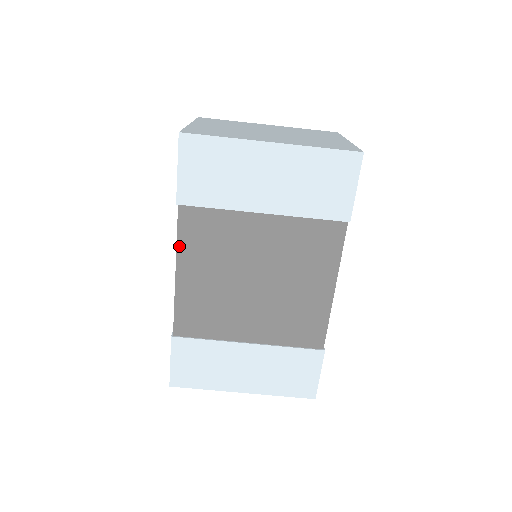
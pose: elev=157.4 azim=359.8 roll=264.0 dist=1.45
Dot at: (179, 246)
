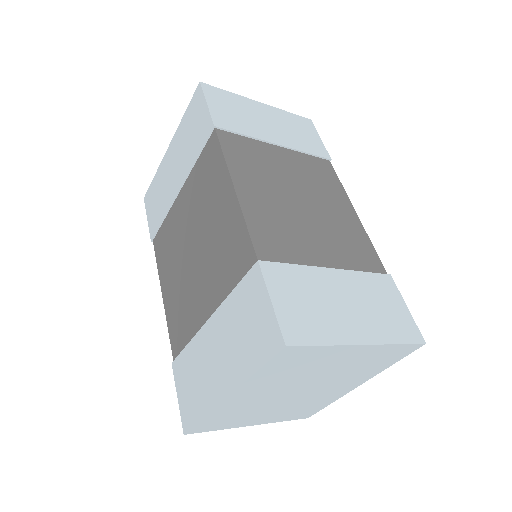
Dot at: (159, 271)
